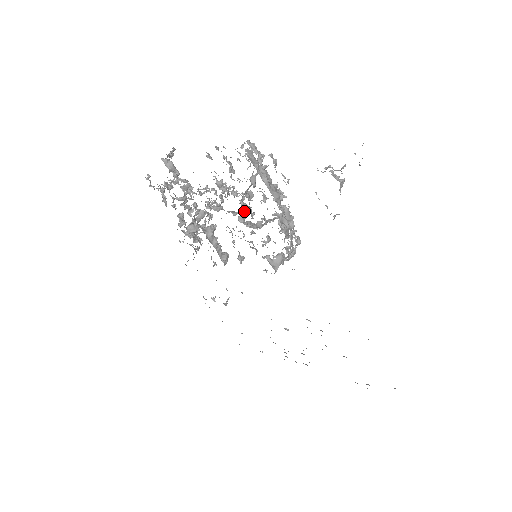
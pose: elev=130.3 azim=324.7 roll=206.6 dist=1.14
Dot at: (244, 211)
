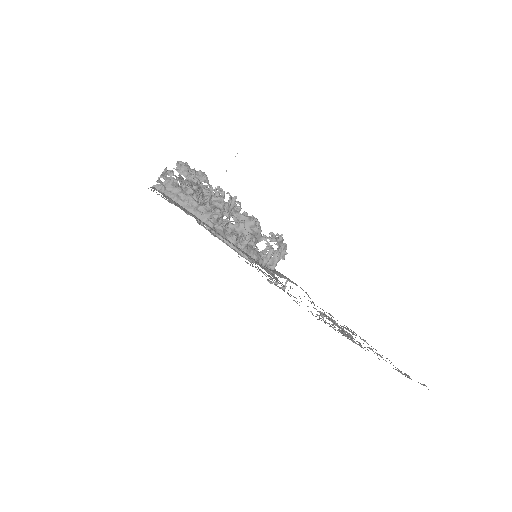
Dot at: occluded
